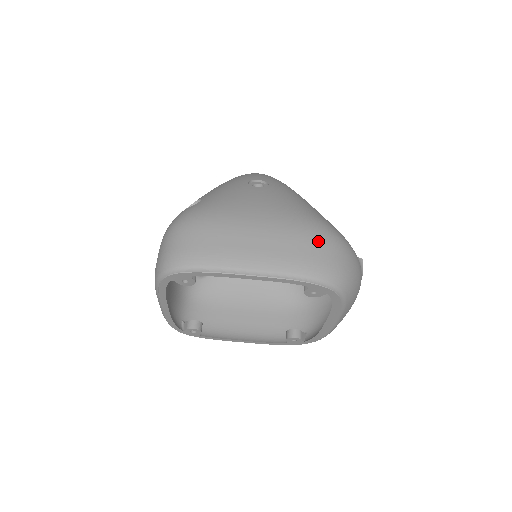
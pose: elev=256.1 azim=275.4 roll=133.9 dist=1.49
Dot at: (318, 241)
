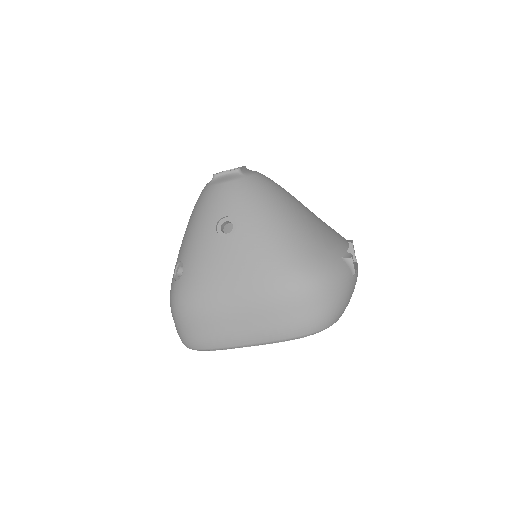
Dot at: (296, 302)
